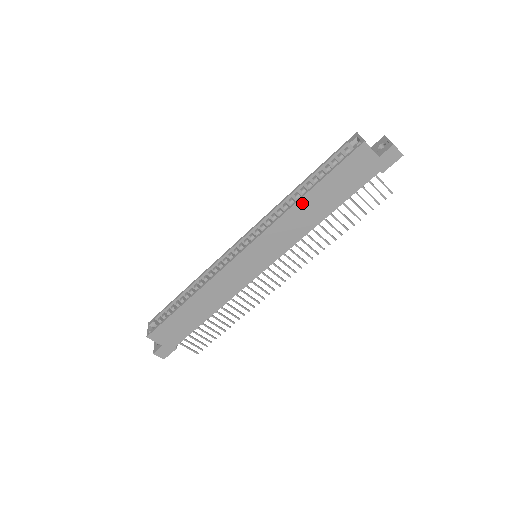
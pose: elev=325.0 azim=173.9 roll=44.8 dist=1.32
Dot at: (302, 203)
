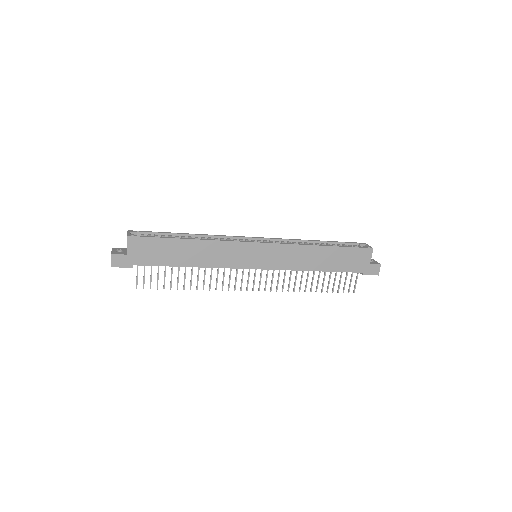
Dot at: (318, 249)
